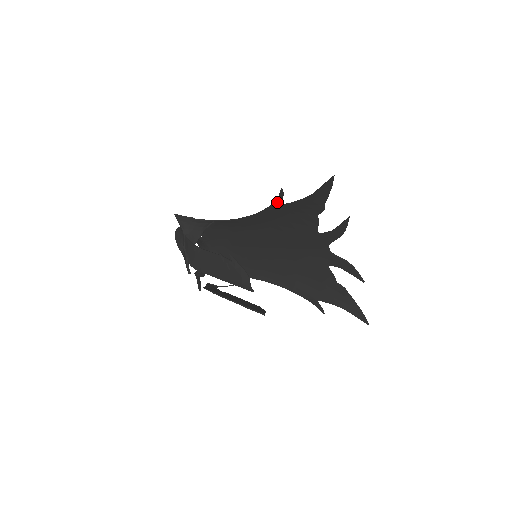
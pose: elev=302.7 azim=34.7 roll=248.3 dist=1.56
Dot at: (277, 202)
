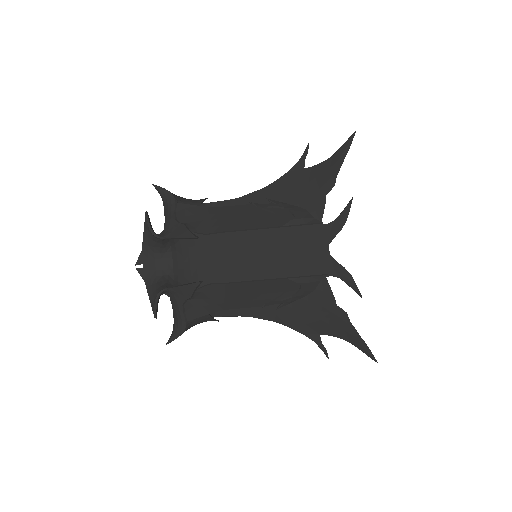
Dot at: (299, 163)
